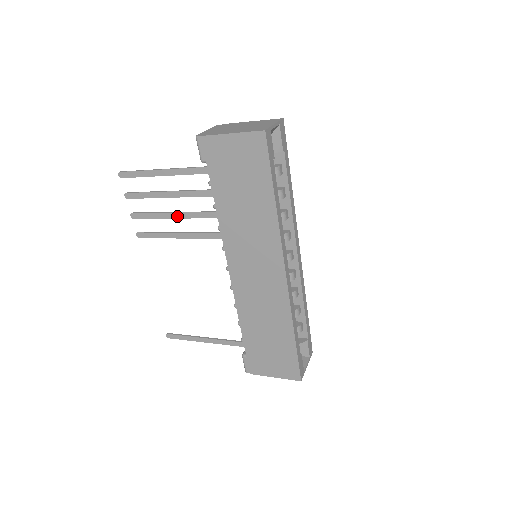
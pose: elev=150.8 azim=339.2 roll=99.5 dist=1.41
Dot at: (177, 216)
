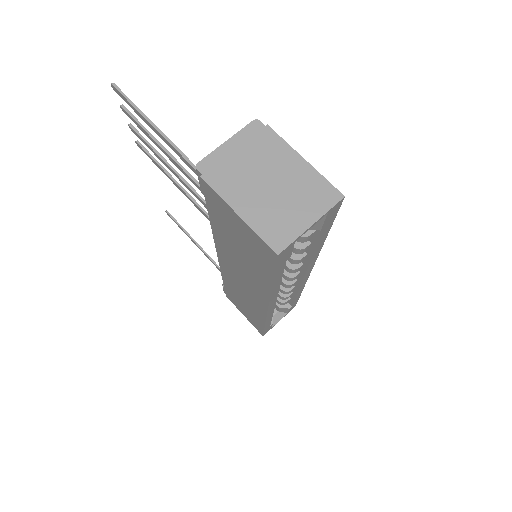
Dot at: (176, 176)
